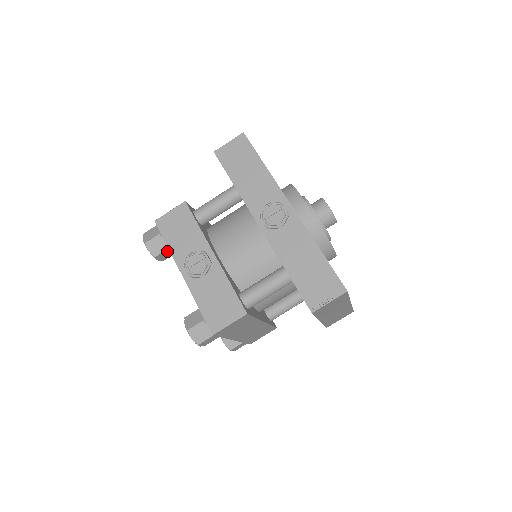
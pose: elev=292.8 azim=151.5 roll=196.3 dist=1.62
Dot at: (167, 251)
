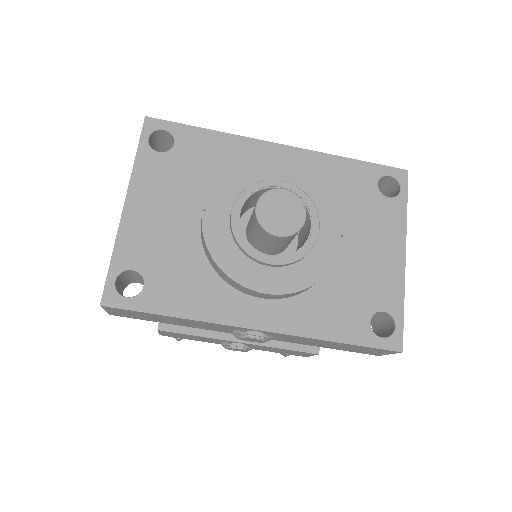
Dot at: occluded
